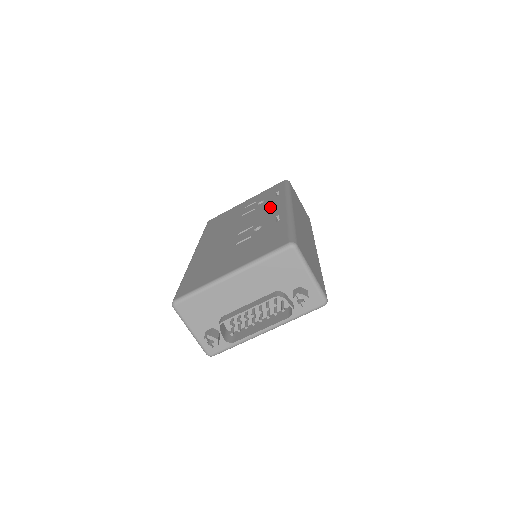
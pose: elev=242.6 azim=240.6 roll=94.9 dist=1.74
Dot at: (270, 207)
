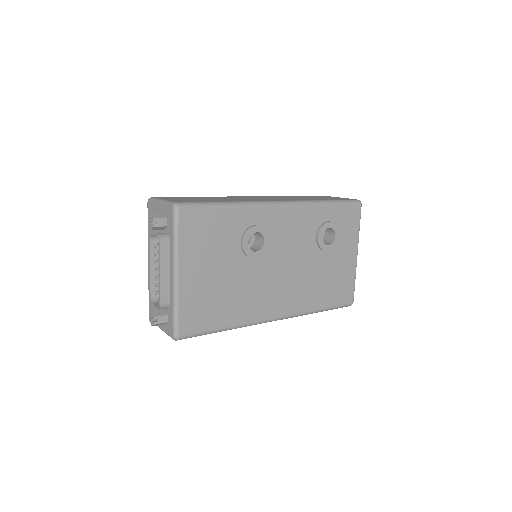
Dot at: occluded
